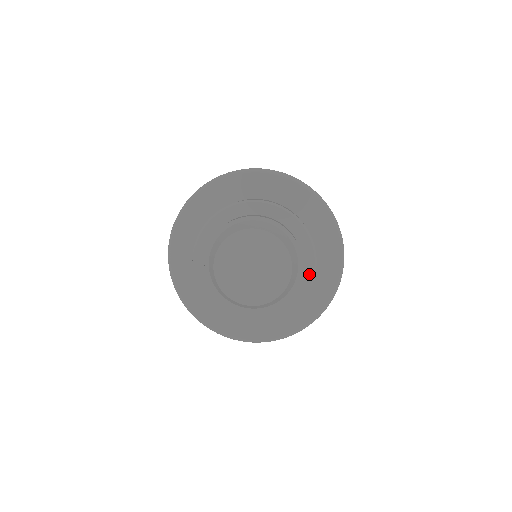
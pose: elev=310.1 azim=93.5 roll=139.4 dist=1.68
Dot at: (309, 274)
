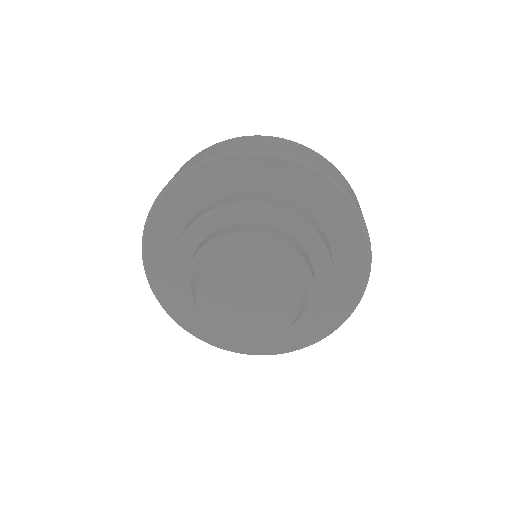
Dot at: (308, 320)
